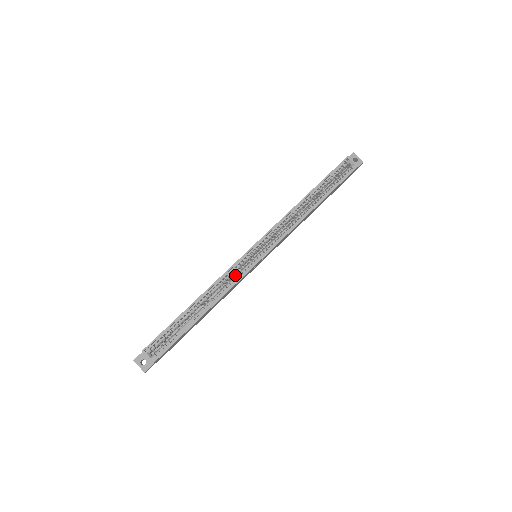
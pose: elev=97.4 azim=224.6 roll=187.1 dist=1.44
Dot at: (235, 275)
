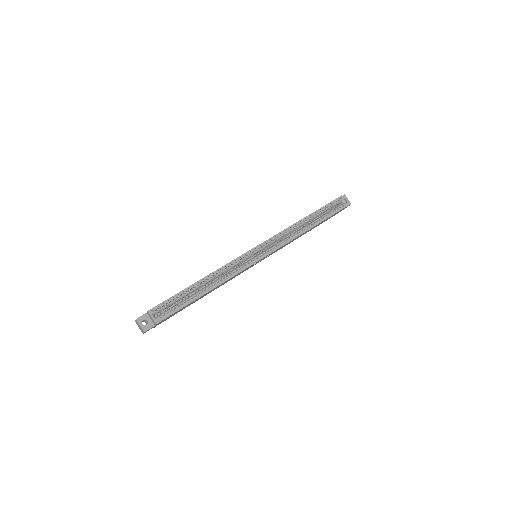
Dot at: (238, 266)
